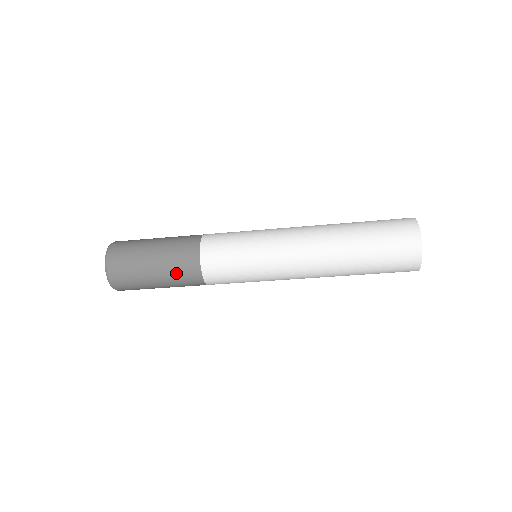
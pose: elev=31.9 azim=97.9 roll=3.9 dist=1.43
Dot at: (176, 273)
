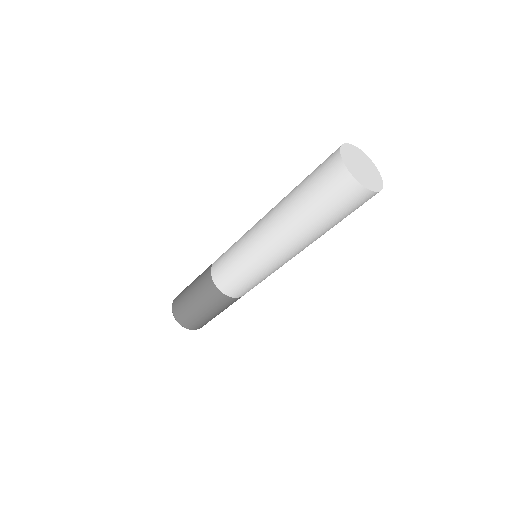
Dot at: (201, 288)
